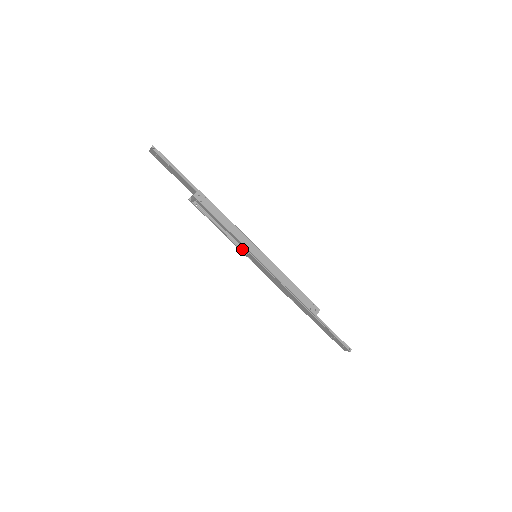
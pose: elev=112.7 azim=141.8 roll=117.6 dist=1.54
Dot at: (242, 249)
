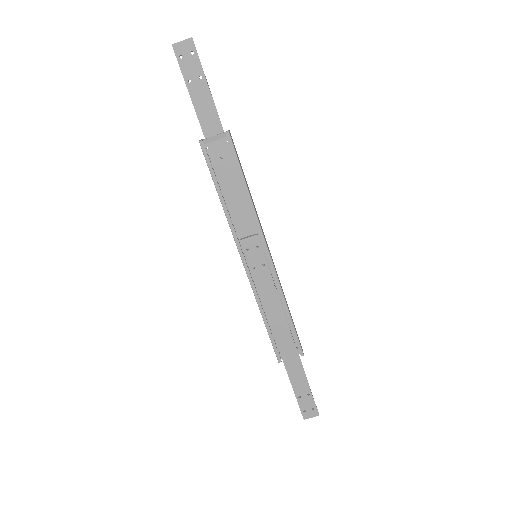
Dot at: (247, 239)
